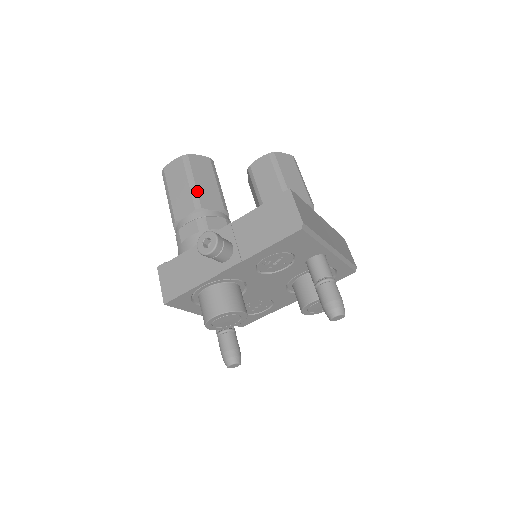
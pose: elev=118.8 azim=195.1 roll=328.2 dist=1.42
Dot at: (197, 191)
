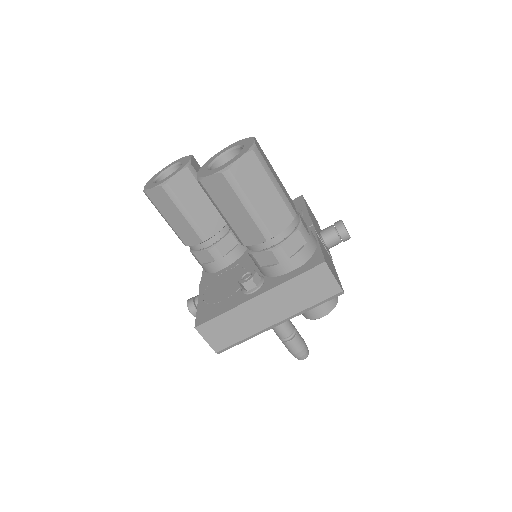
Dot at: (174, 231)
